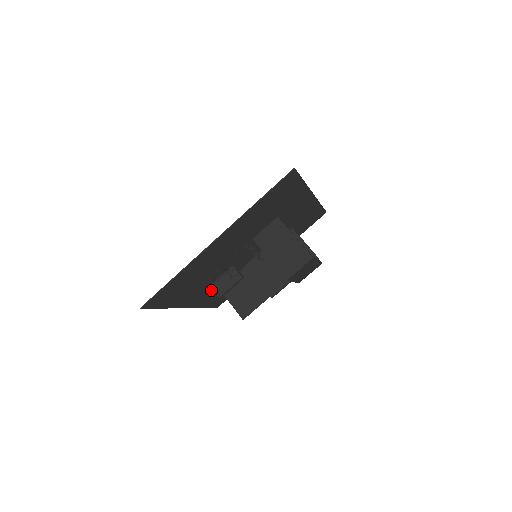
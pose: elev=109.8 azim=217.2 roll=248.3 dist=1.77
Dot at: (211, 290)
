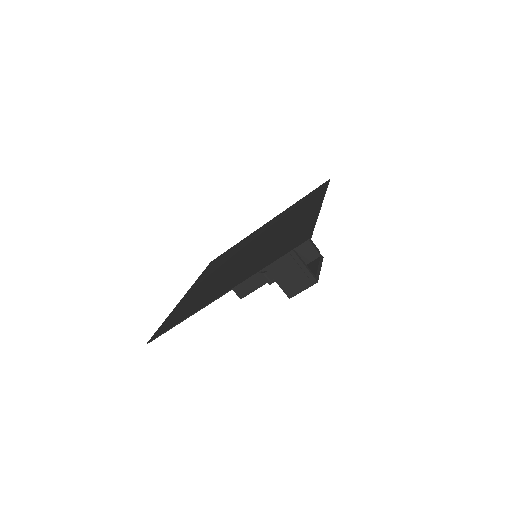
Dot at: occluded
